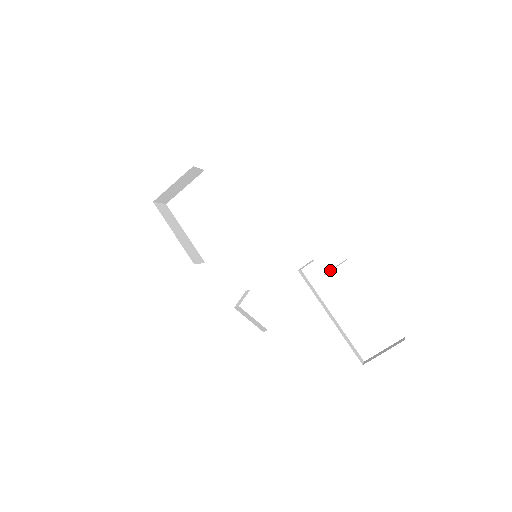
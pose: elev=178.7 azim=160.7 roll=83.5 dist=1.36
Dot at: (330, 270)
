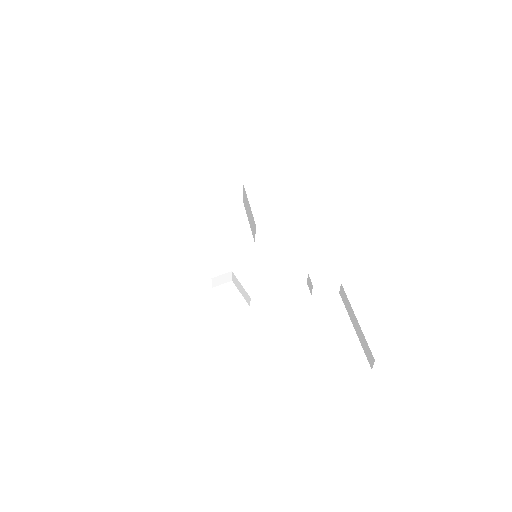
Dot at: (321, 287)
